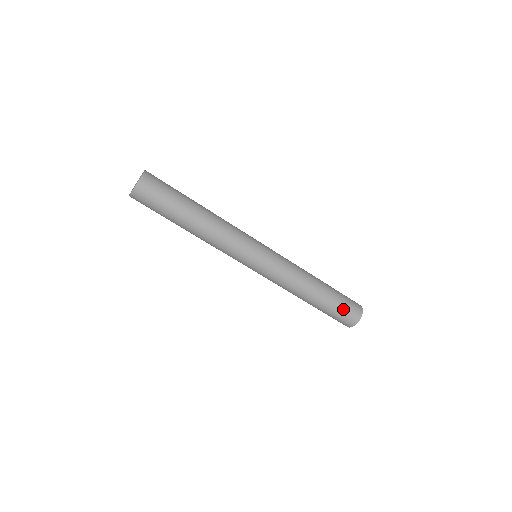
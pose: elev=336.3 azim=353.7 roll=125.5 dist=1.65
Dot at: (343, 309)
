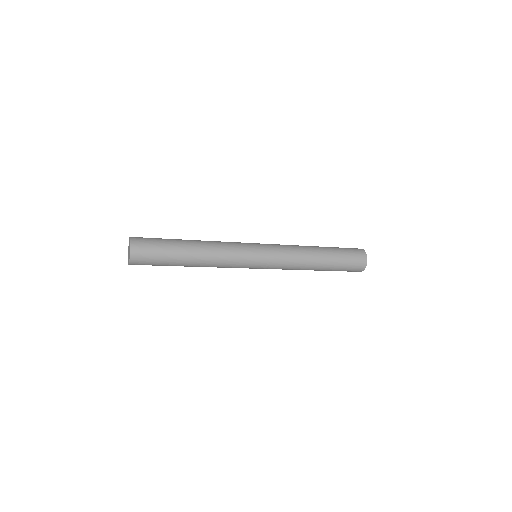
Dot at: (349, 263)
